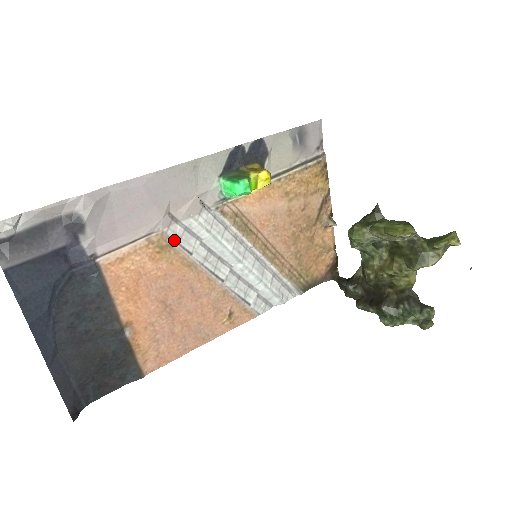
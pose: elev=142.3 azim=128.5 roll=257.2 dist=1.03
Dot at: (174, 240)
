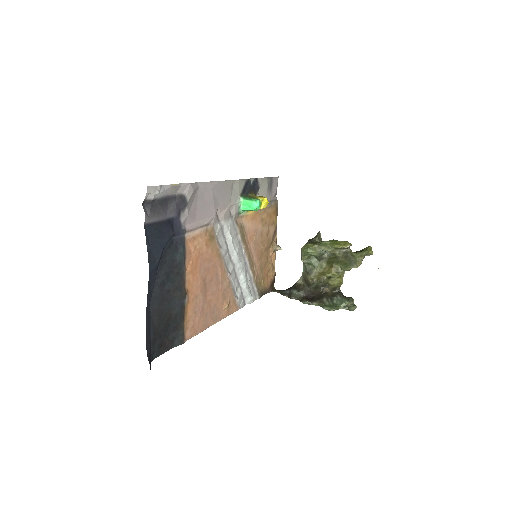
Dot at: (216, 234)
